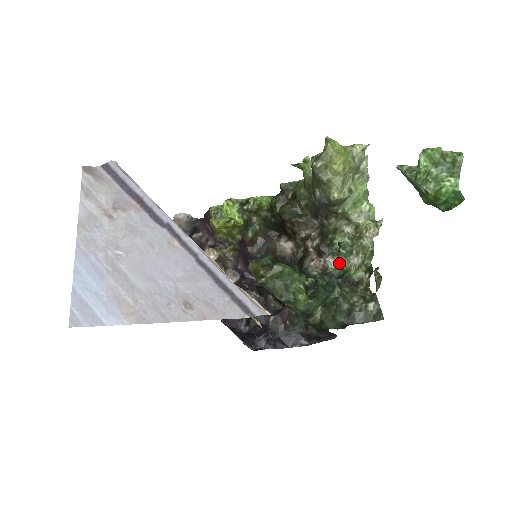
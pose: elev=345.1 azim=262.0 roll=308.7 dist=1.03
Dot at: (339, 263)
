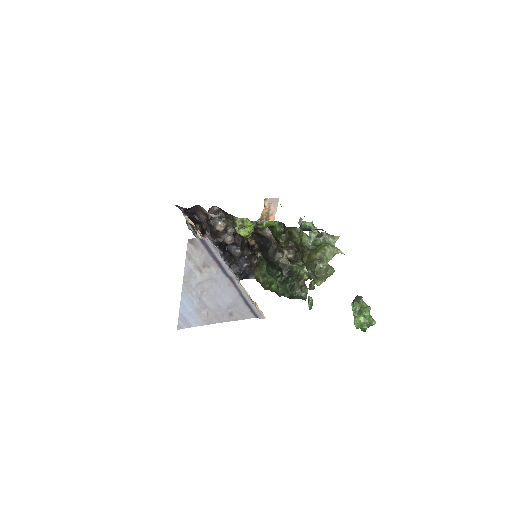
Dot at: (296, 267)
